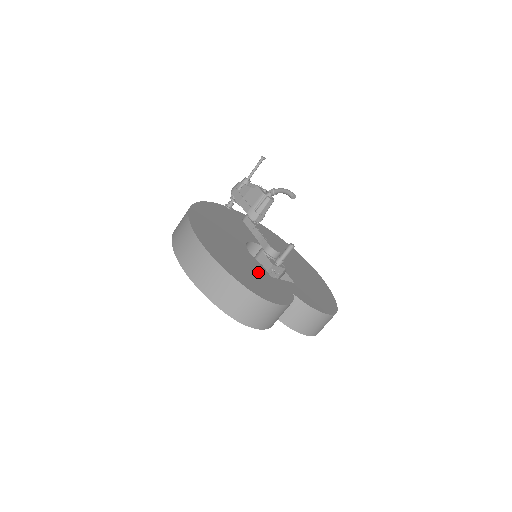
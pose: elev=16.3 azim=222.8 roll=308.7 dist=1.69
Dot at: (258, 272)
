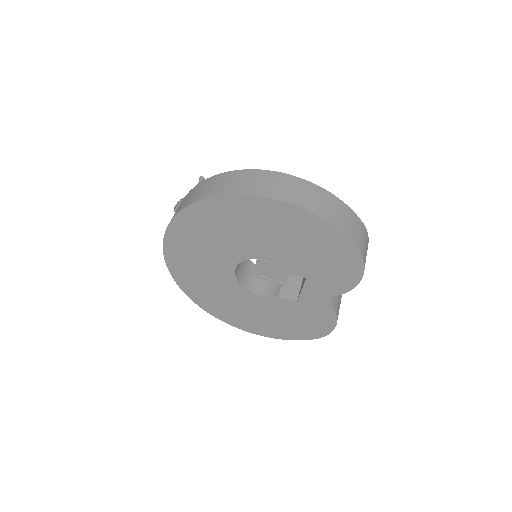
Dot at: occluded
